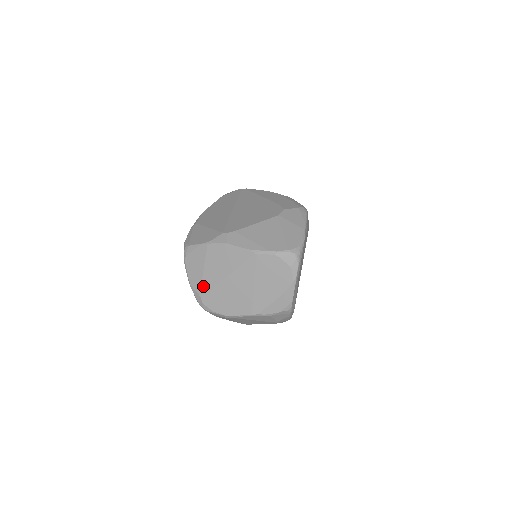
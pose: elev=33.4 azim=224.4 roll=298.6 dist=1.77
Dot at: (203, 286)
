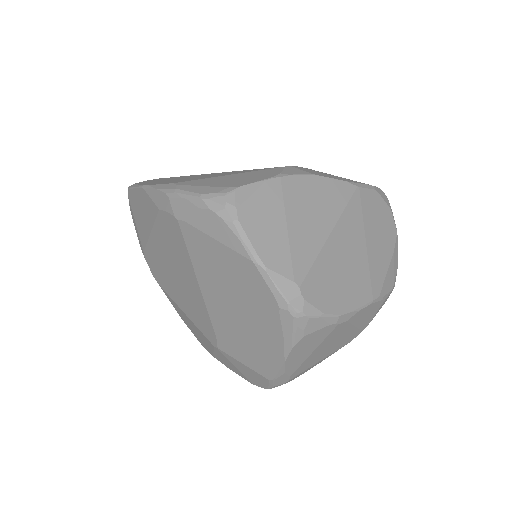
Dot at: (296, 260)
